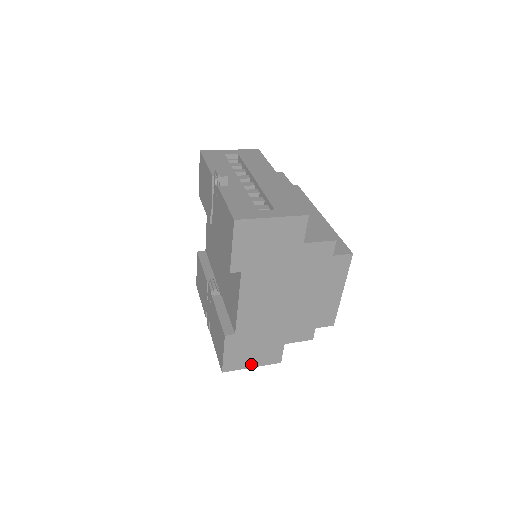
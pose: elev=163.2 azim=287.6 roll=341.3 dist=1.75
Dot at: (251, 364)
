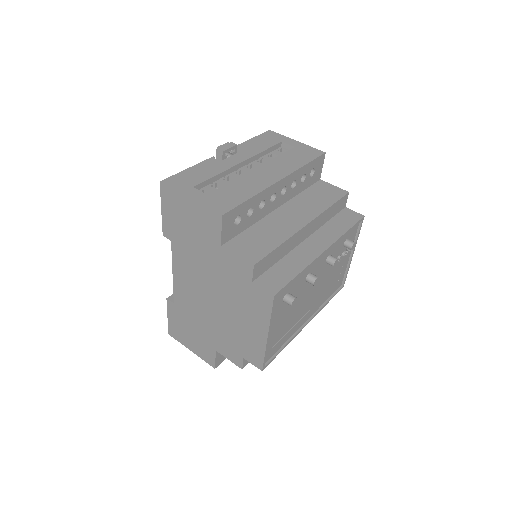
Dot at: (190, 346)
